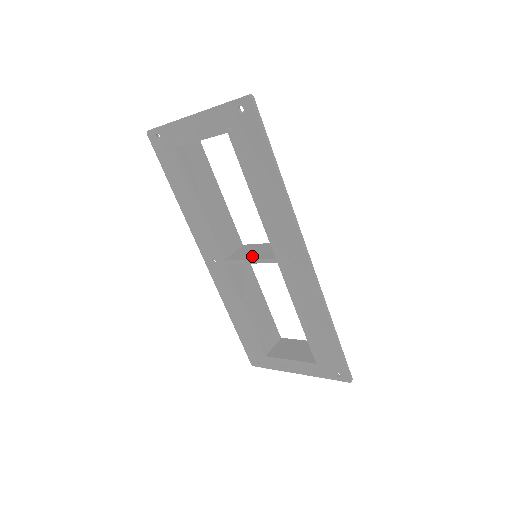
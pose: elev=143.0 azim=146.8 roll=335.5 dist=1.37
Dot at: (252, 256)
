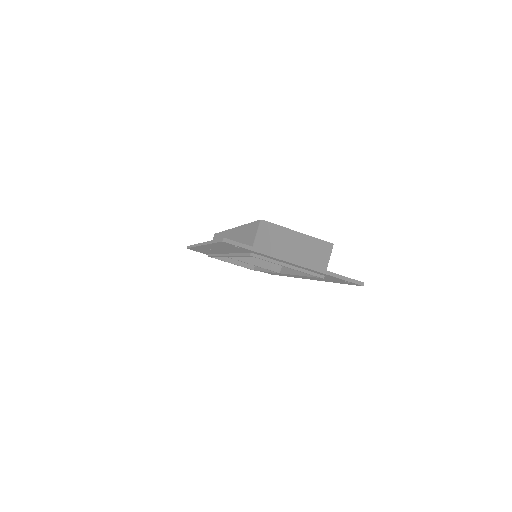
Dot at: (255, 260)
